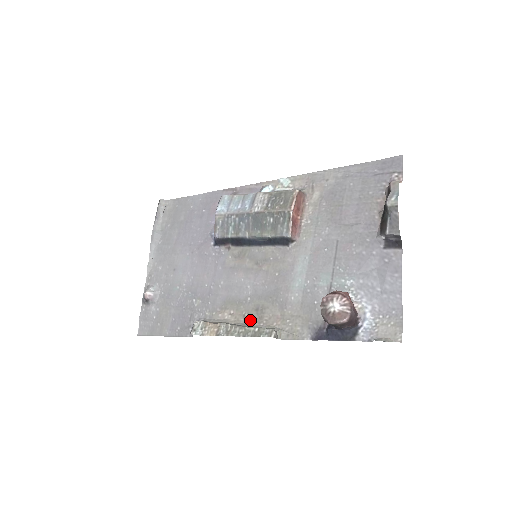
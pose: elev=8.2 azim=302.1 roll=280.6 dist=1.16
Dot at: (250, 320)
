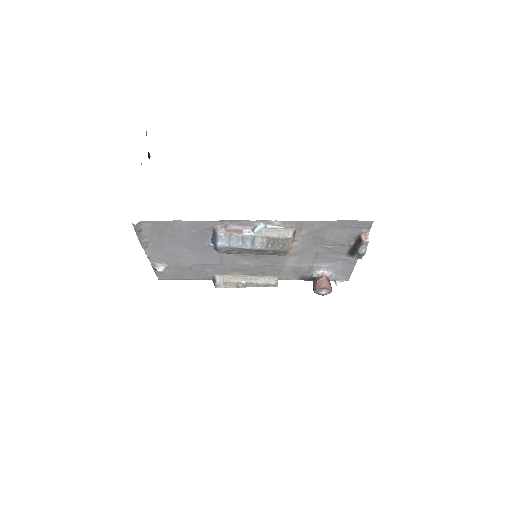
Dot at: (256, 275)
